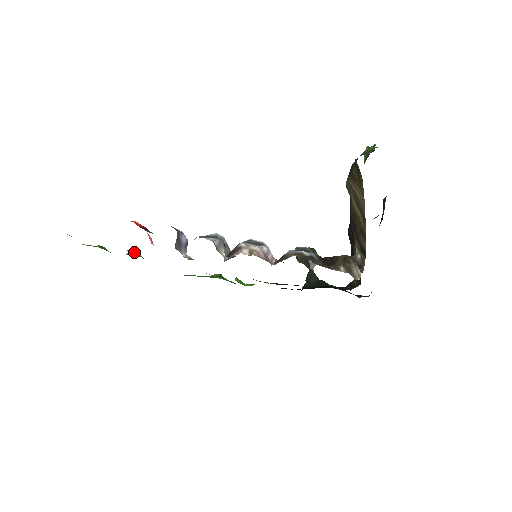
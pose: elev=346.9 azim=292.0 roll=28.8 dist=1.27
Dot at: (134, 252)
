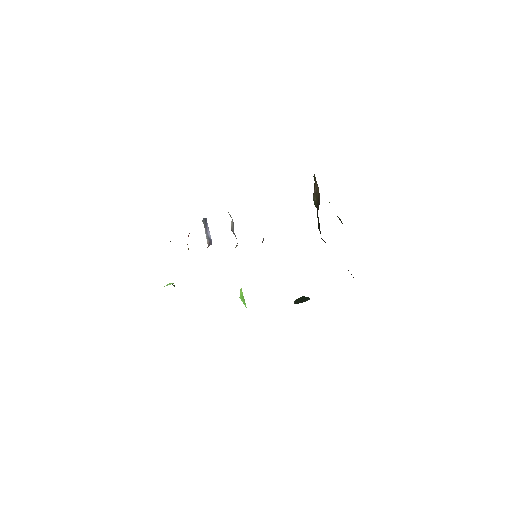
Dot at: (172, 283)
